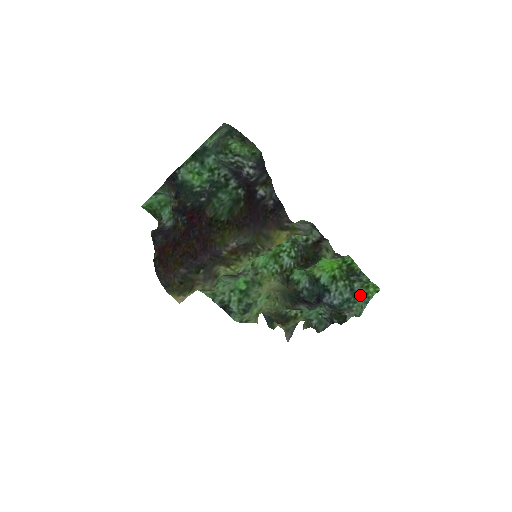
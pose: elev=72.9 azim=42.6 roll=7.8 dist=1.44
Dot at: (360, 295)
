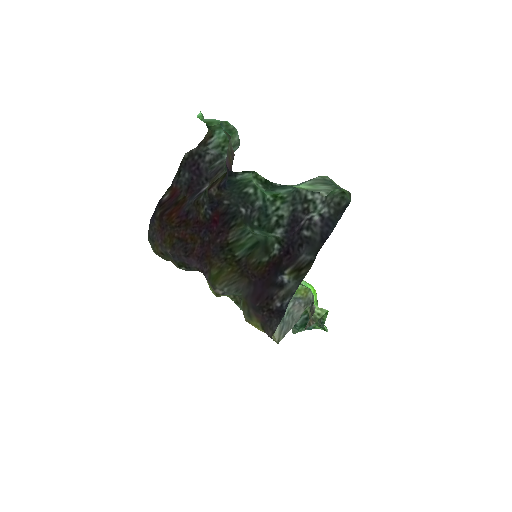
Dot at: occluded
